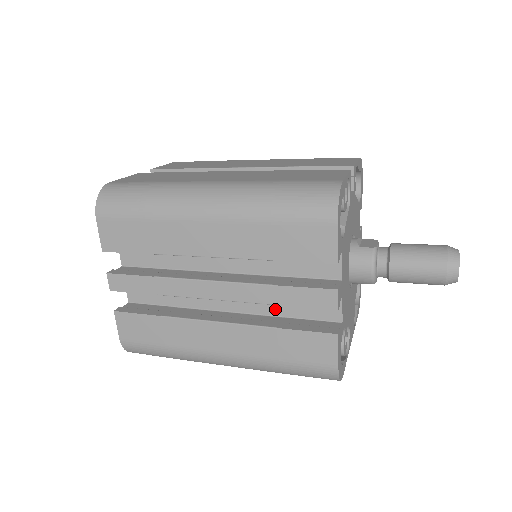
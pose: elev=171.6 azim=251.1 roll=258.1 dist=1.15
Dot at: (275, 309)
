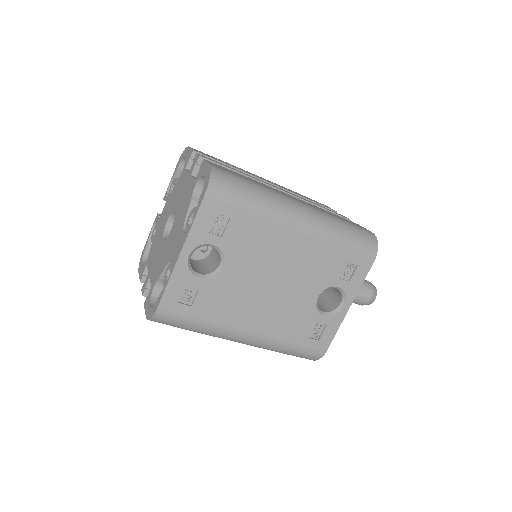
Dot at: occluded
